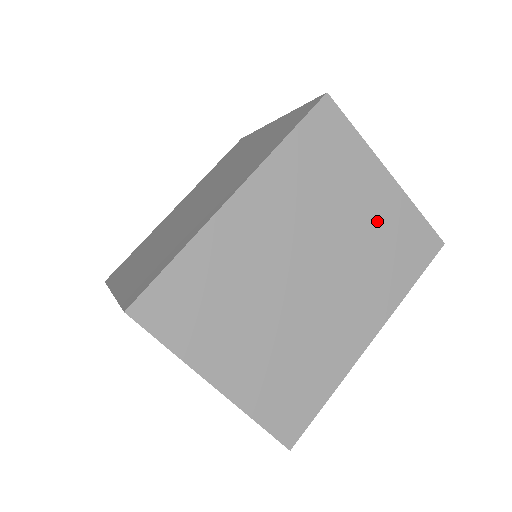
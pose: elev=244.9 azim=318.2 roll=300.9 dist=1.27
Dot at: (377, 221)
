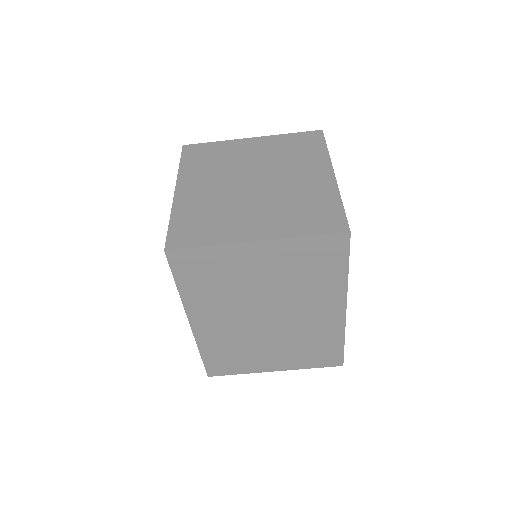
Dot at: (279, 268)
